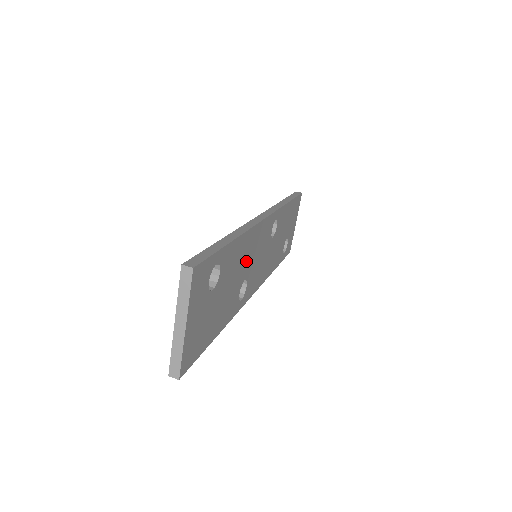
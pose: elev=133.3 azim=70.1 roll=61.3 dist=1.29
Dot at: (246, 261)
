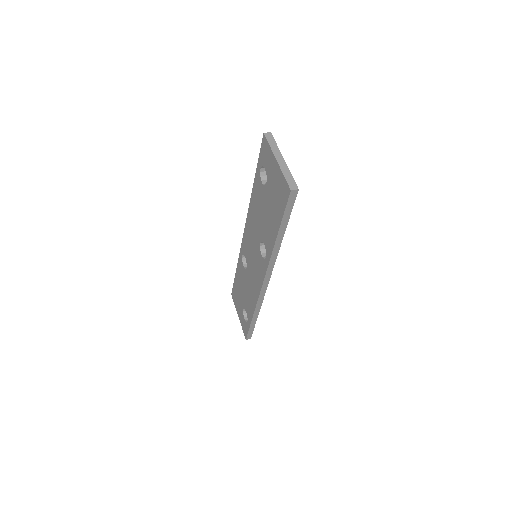
Dot at: occluded
